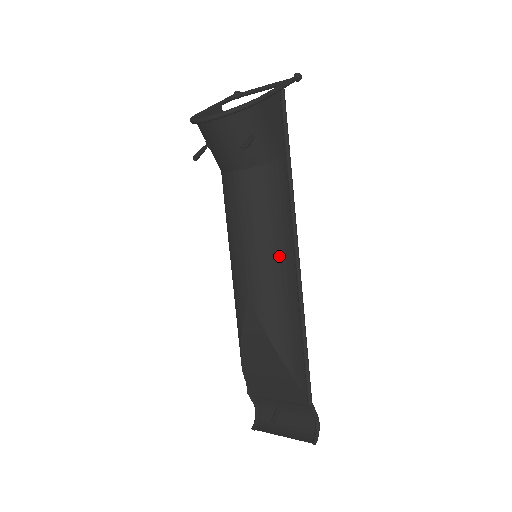
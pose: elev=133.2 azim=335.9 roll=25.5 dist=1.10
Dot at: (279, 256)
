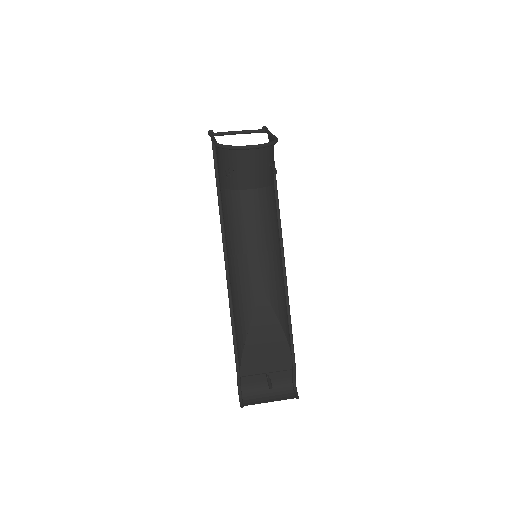
Dot at: (279, 254)
